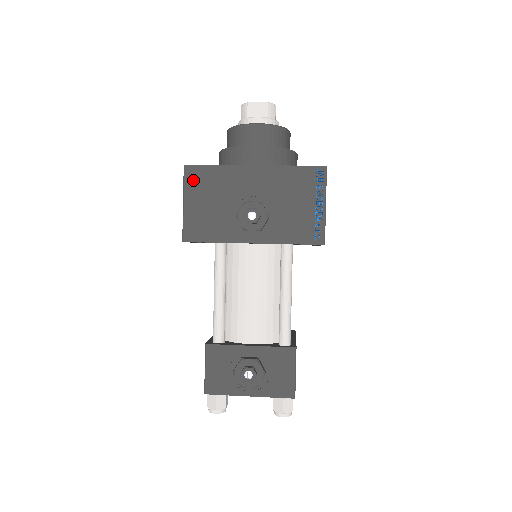
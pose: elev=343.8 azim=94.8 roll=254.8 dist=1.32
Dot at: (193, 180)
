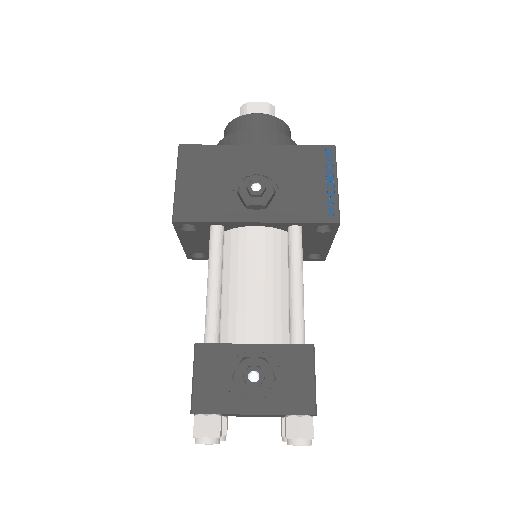
Dot at: (188, 159)
